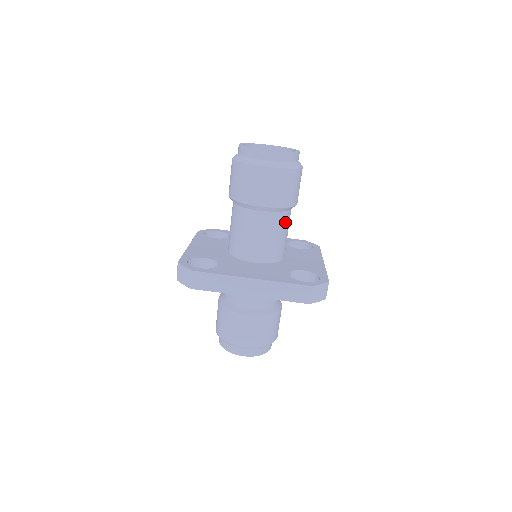
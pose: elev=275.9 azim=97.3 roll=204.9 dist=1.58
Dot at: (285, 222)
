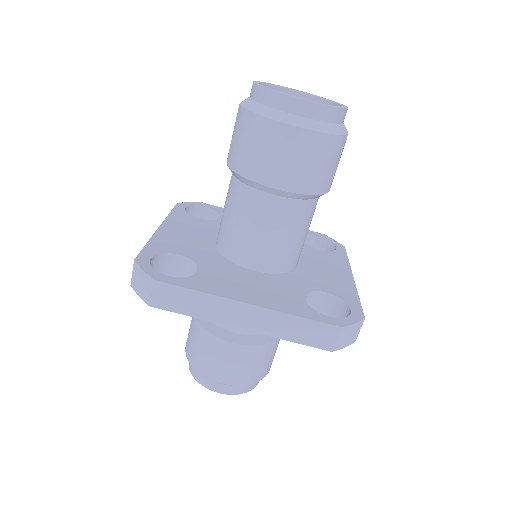
Dot at: (308, 215)
